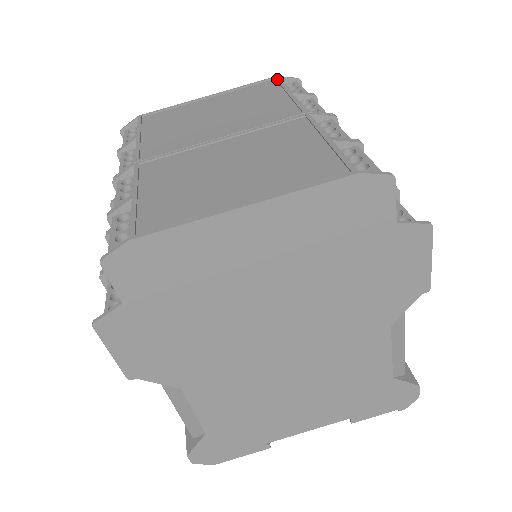
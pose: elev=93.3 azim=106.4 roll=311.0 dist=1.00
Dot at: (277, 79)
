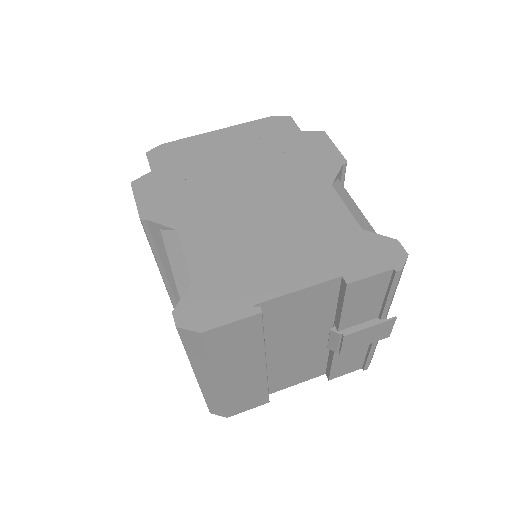
Dot at: occluded
